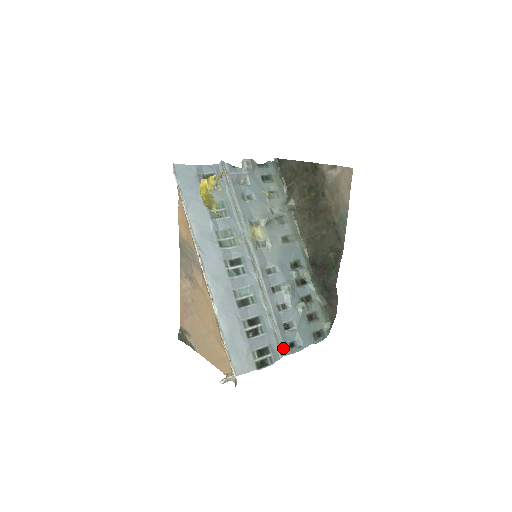
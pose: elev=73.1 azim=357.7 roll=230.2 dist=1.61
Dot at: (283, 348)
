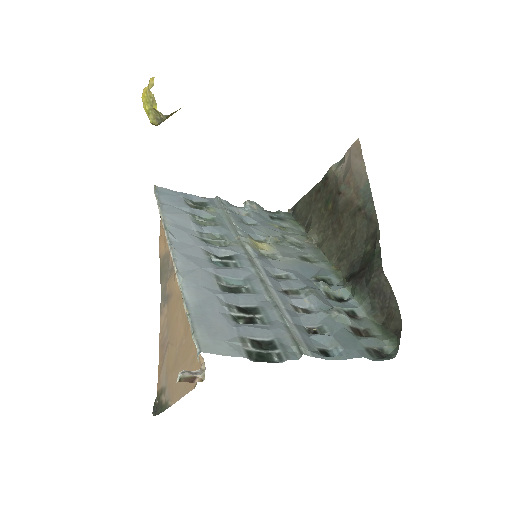
Dot at: (303, 346)
